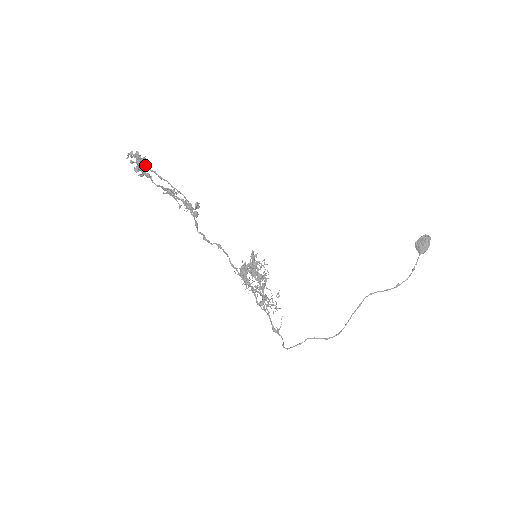
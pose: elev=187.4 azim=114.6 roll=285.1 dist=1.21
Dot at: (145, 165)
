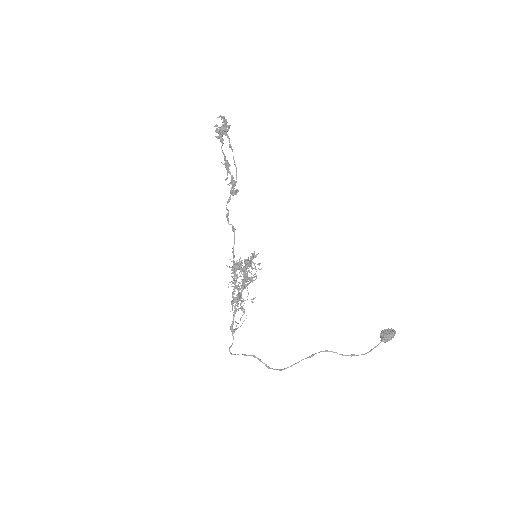
Dot at: (225, 133)
